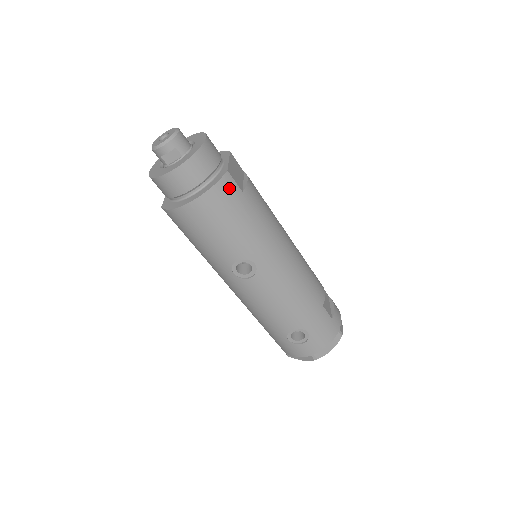
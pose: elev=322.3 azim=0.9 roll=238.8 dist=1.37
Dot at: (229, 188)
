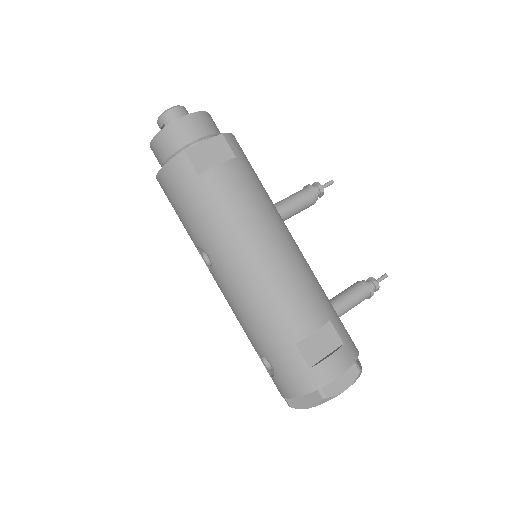
Dot at: (182, 168)
